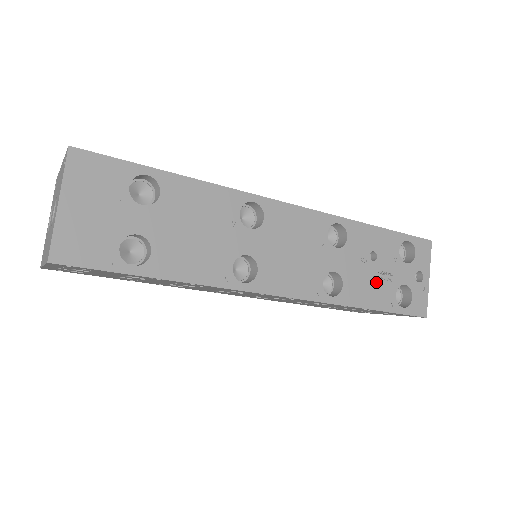
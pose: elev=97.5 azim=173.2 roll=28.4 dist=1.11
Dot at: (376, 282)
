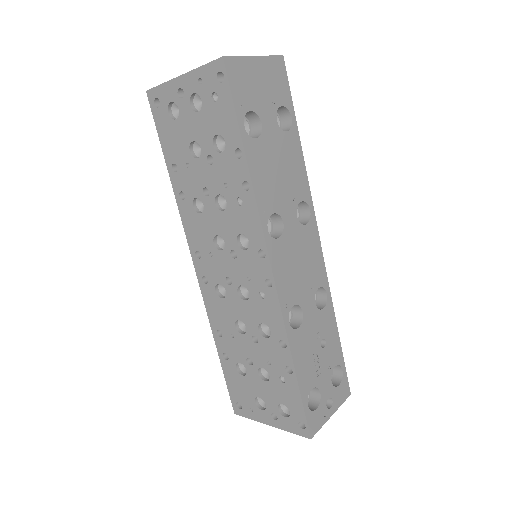
Dot at: (312, 360)
